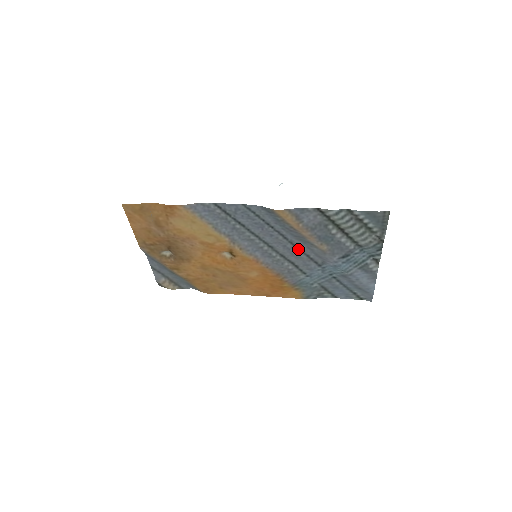
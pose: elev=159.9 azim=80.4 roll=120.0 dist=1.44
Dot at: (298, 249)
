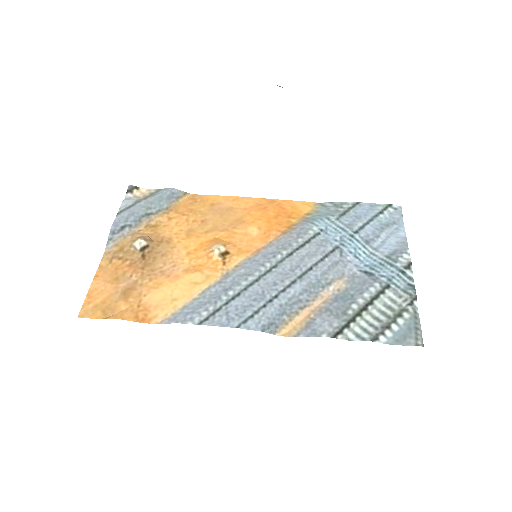
Dot at: (310, 268)
